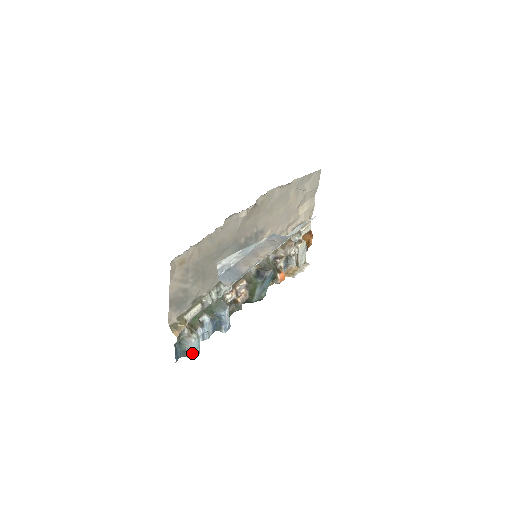
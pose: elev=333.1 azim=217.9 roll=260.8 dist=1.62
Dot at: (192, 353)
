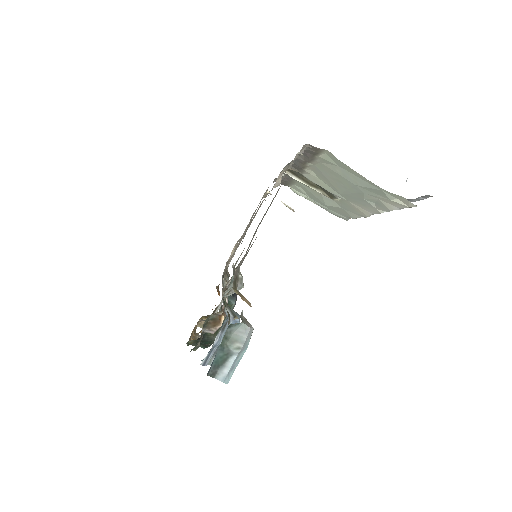
Dot at: (233, 366)
